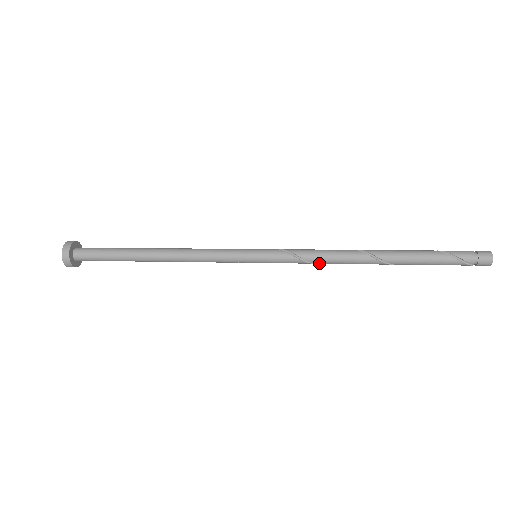
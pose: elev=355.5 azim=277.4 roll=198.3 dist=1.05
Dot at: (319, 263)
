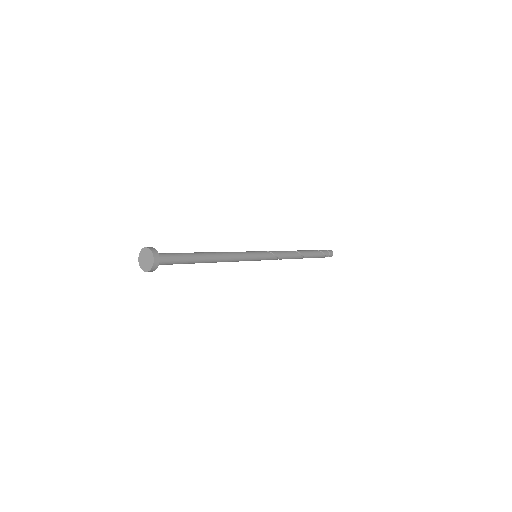
Dot at: (281, 259)
